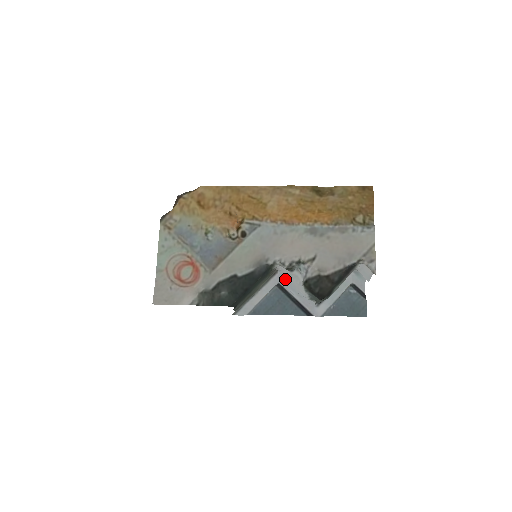
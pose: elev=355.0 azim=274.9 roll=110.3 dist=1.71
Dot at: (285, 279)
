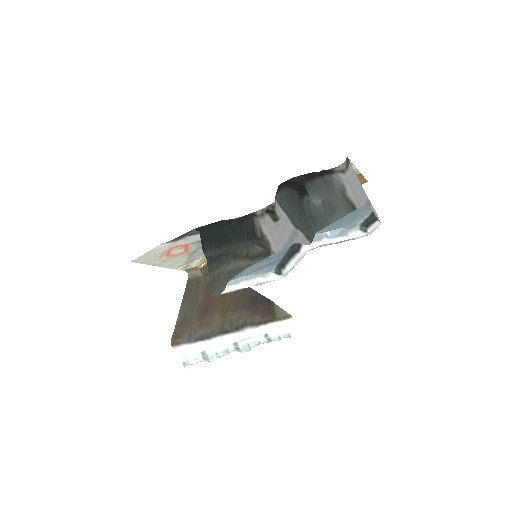
Dot at: (289, 271)
